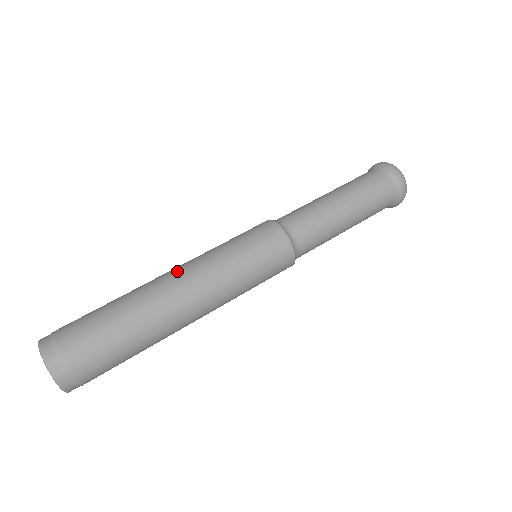
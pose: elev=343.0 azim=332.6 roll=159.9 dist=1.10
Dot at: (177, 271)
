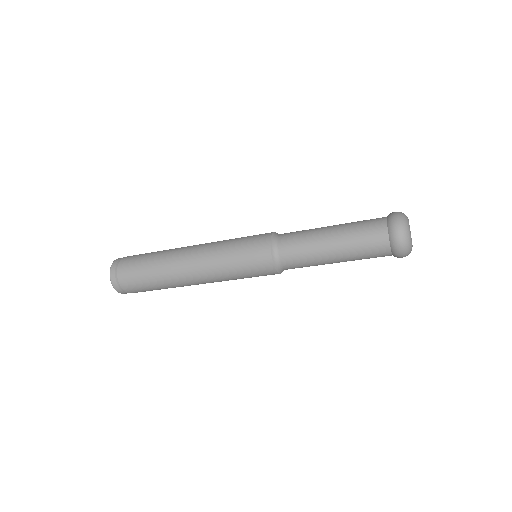
Dot at: occluded
